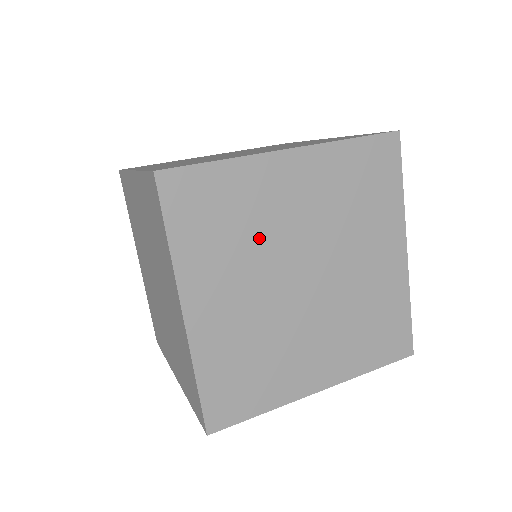
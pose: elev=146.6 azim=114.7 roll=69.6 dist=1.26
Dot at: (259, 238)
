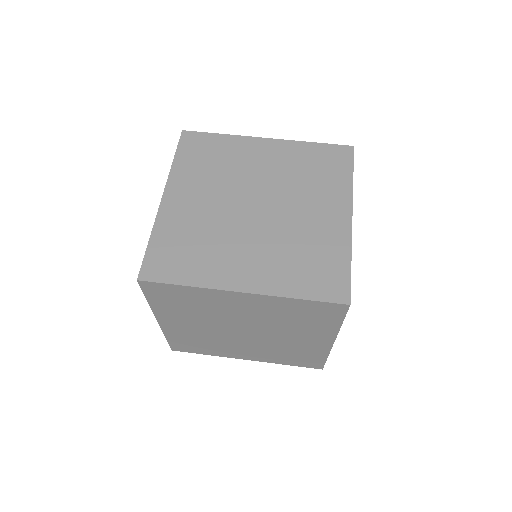
Dot at: (211, 314)
